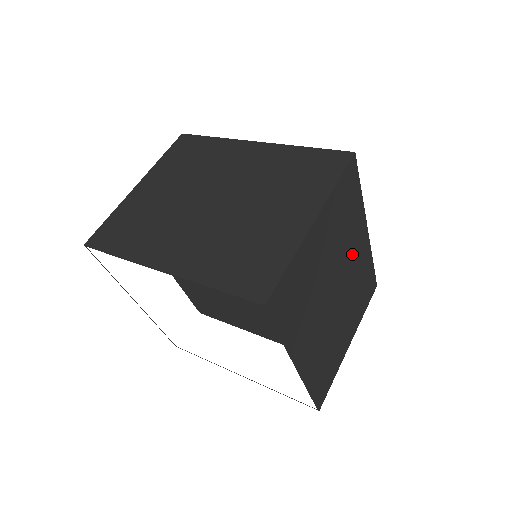
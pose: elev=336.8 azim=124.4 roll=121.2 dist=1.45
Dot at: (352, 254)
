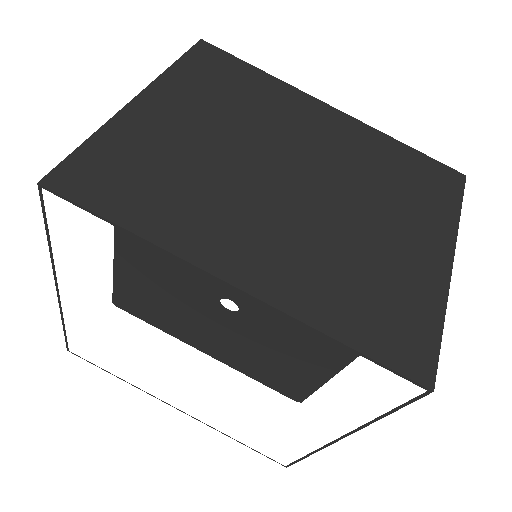
Dot at: (306, 133)
